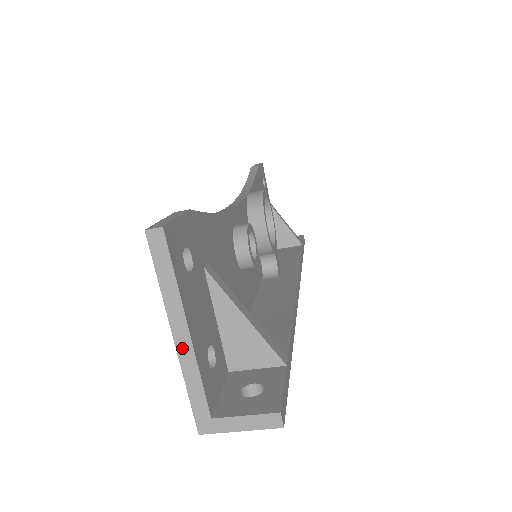
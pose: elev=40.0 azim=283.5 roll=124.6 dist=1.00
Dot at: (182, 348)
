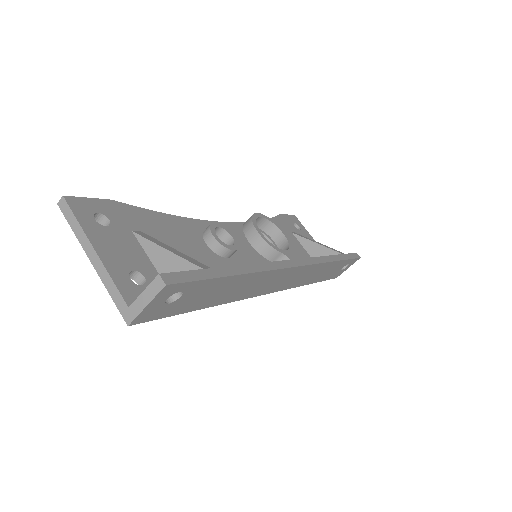
Dot at: (96, 265)
